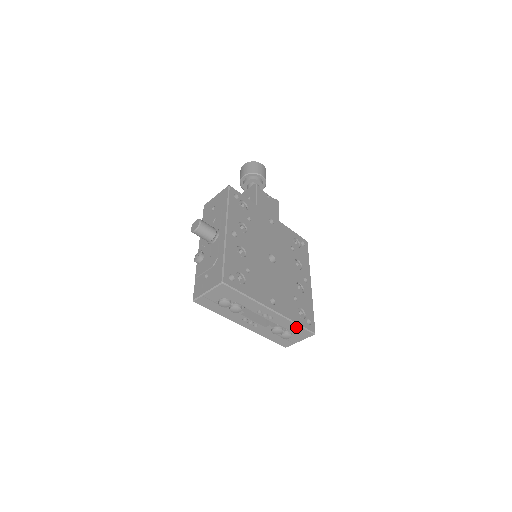
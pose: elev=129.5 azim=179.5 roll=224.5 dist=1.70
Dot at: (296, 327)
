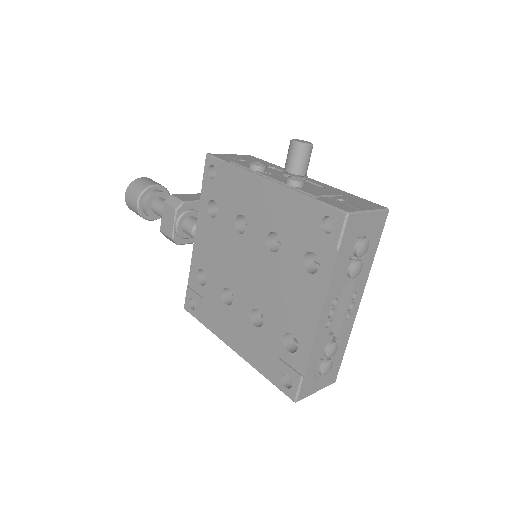
Dot at: (341, 354)
